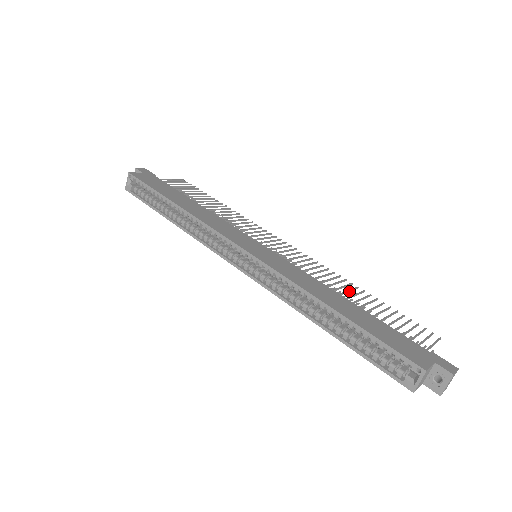
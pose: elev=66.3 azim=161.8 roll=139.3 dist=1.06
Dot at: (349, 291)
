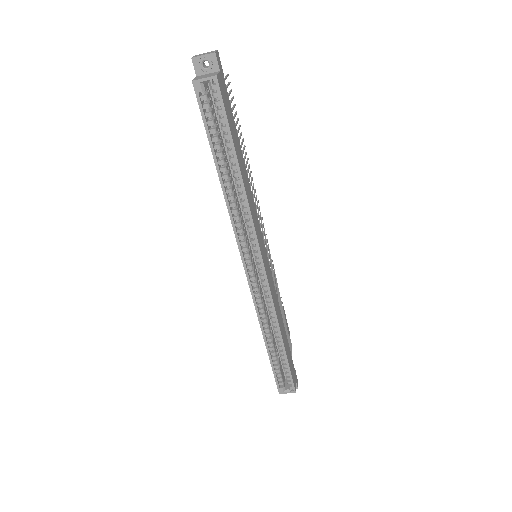
Dot at: occluded
